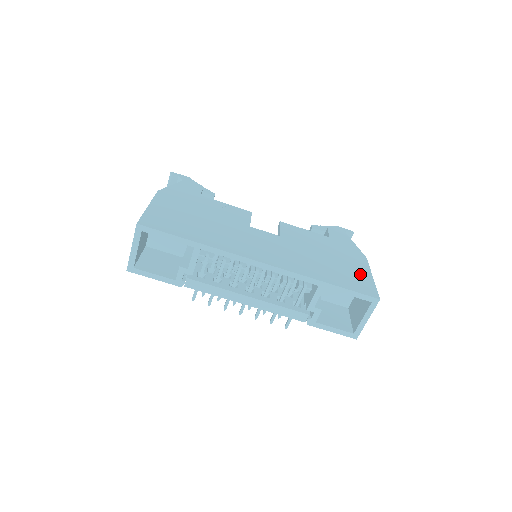
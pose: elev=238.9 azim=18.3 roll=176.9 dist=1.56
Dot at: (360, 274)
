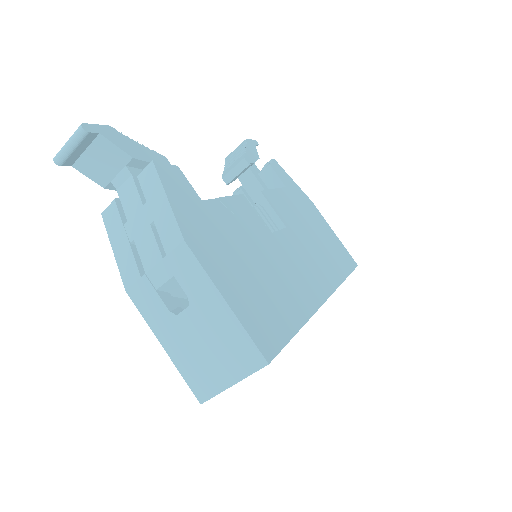
Dot at: (333, 238)
